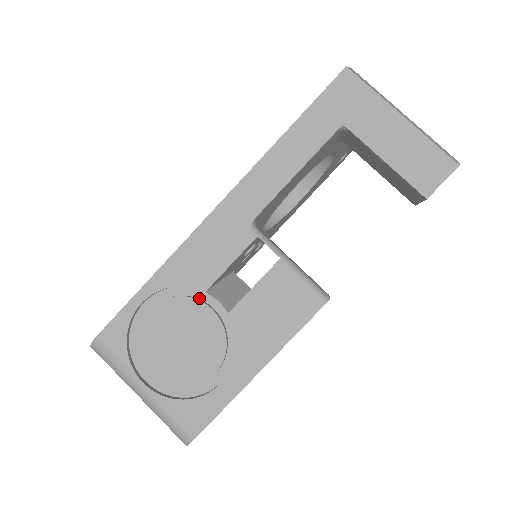
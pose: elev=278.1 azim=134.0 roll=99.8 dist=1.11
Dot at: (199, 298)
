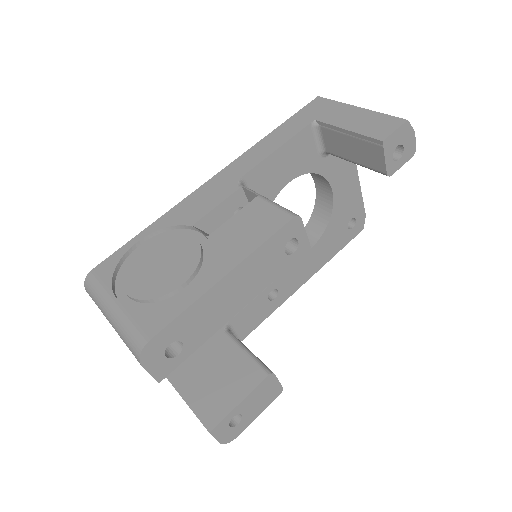
Dot at: occluded
